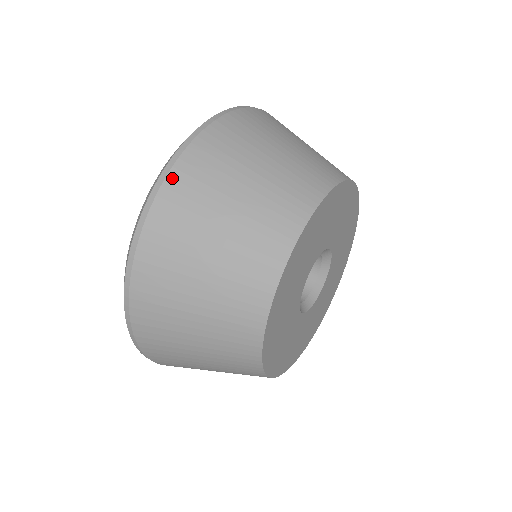
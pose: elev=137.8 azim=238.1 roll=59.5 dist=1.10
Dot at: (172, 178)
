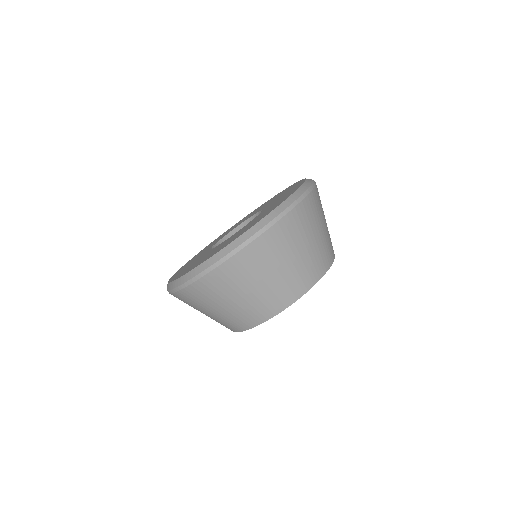
Dot at: (210, 276)
